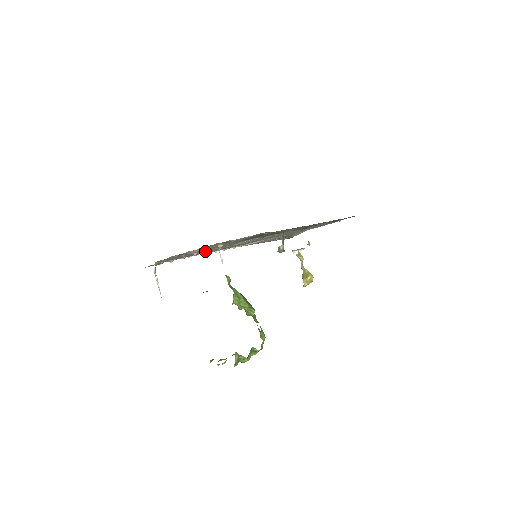
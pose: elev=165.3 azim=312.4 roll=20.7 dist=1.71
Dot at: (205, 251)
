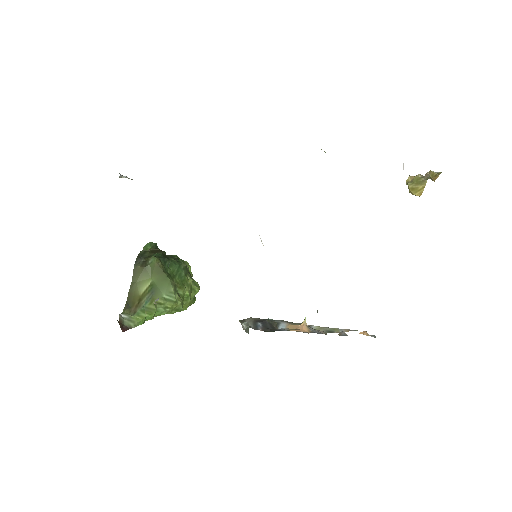
Dot at: occluded
